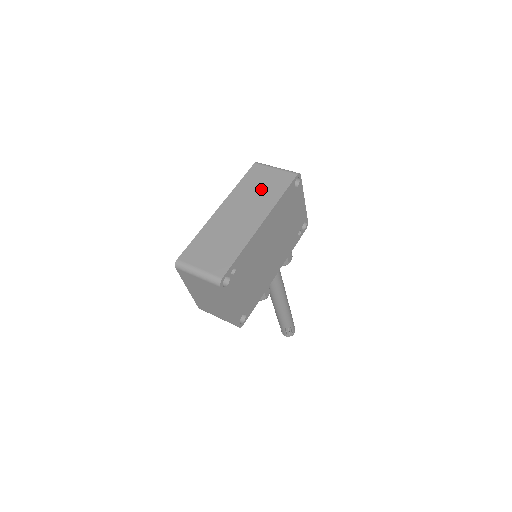
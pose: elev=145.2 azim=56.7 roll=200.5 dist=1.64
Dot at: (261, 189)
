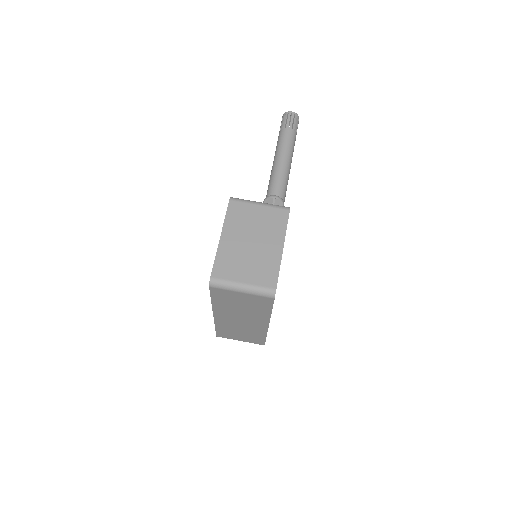
Dot at: (243, 307)
